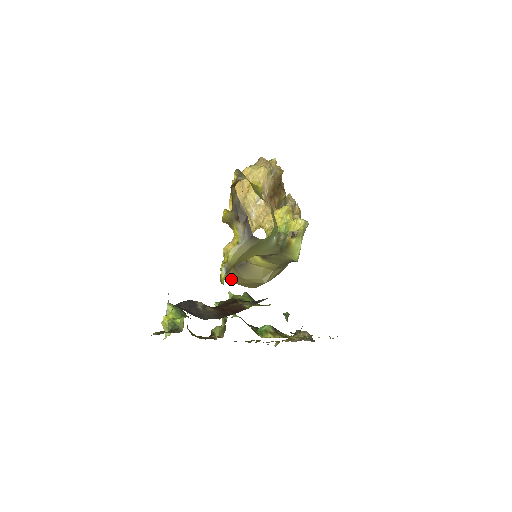
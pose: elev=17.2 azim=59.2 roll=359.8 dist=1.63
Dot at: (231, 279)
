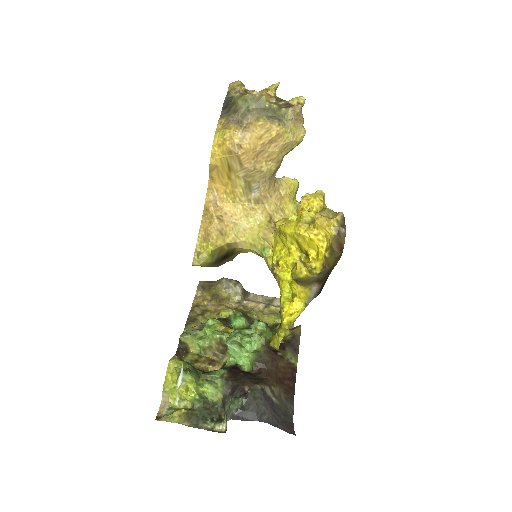
Dot at: occluded
